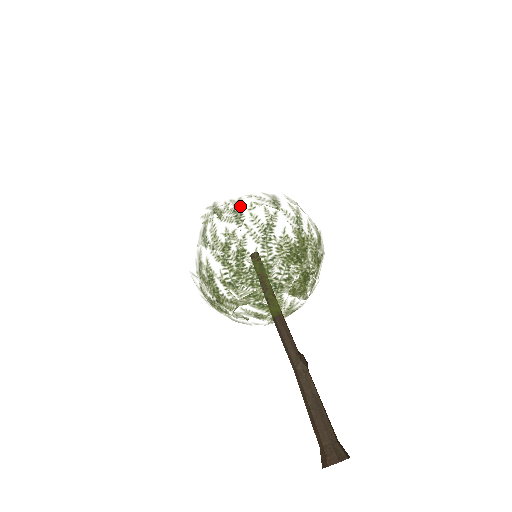
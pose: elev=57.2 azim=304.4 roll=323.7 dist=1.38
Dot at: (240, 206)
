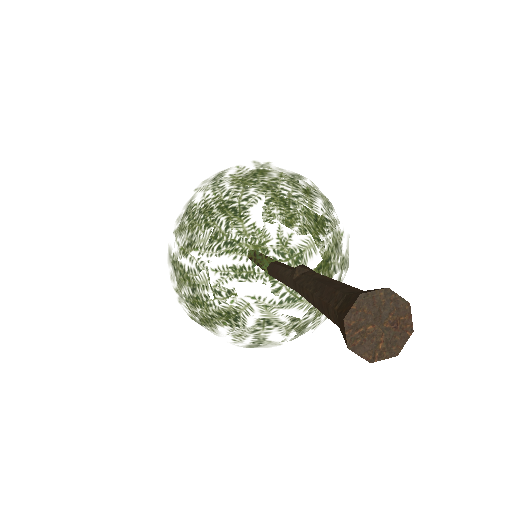
Dot at: occluded
